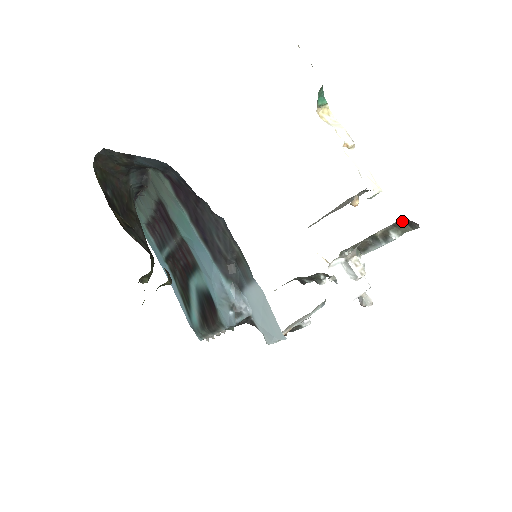
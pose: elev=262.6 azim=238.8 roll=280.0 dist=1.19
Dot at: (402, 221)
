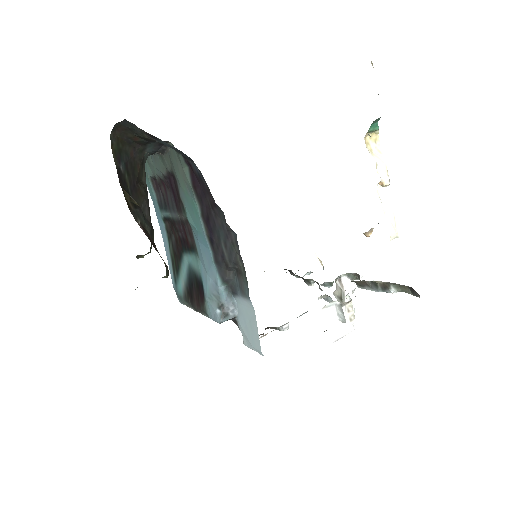
Dot at: (406, 286)
